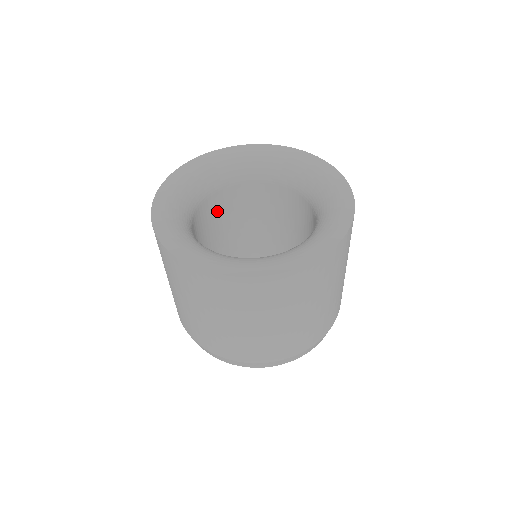
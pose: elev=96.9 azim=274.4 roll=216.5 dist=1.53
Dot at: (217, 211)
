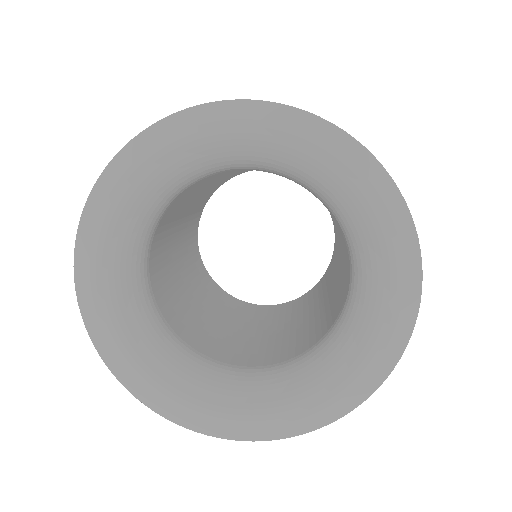
Dot at: (169, 222)
